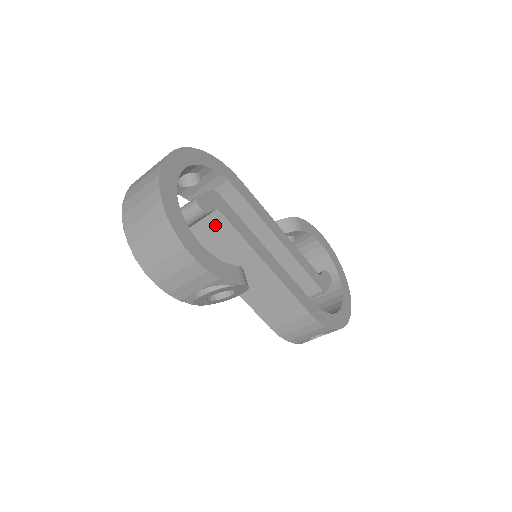
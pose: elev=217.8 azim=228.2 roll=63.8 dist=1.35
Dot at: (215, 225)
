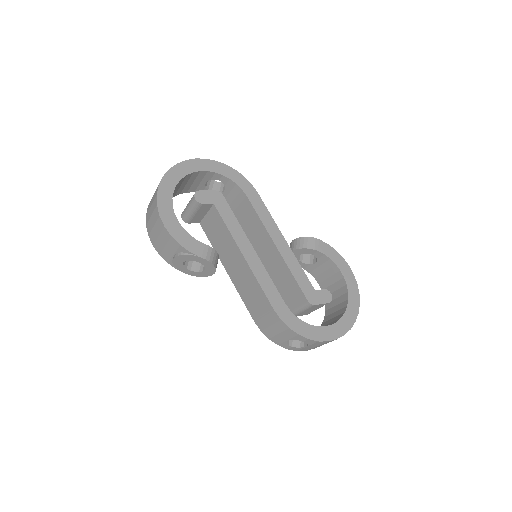
Dot at: (214, 218)
